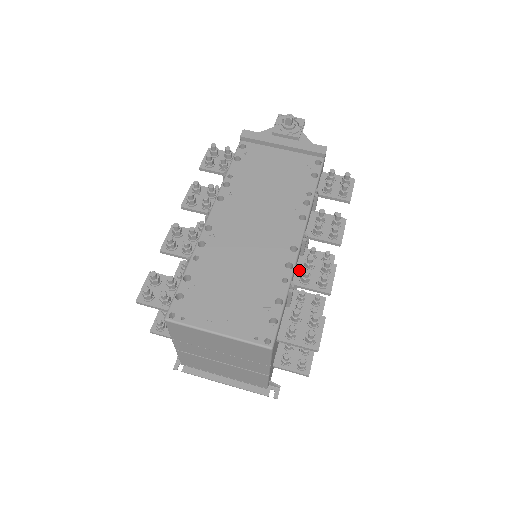
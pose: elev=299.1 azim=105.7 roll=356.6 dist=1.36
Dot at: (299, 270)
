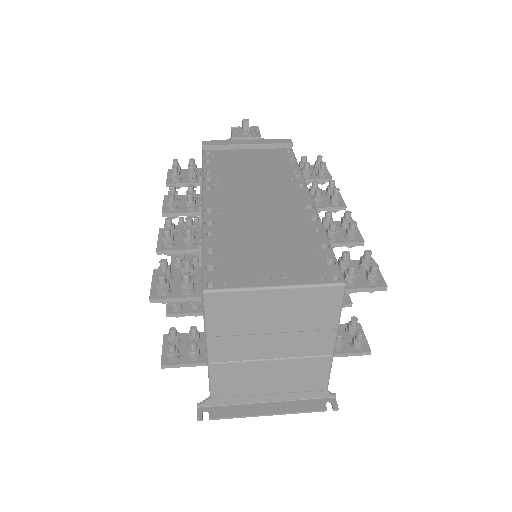
Dot at: occluded
